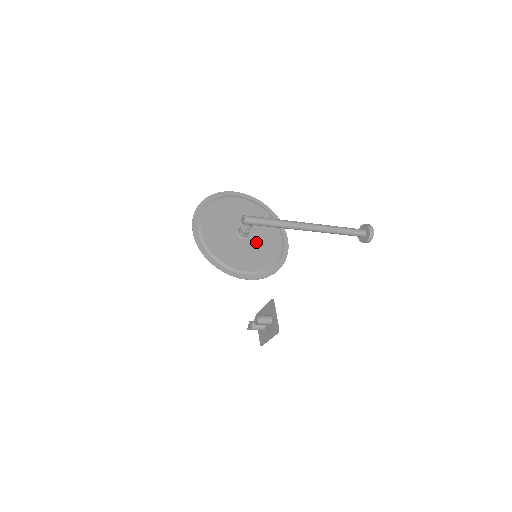
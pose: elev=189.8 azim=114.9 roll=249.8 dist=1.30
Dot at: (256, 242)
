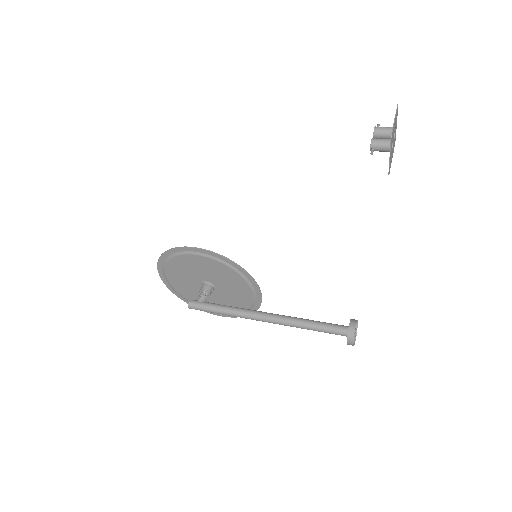
Dot at: (223, 294)
